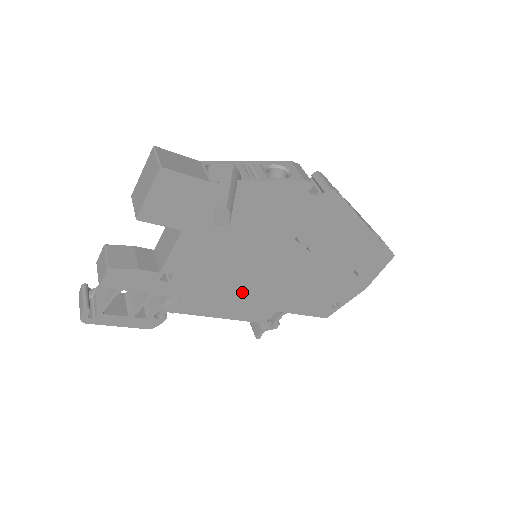
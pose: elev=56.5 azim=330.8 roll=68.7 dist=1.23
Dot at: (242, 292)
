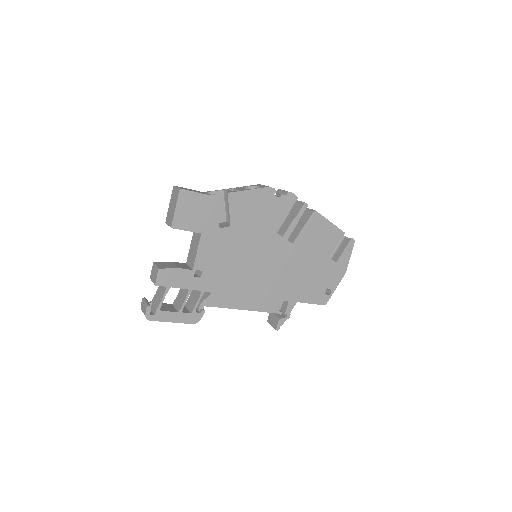
Dot at: (253, 283)
